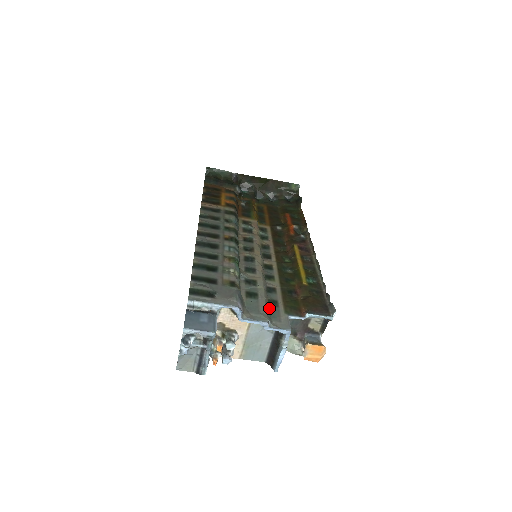
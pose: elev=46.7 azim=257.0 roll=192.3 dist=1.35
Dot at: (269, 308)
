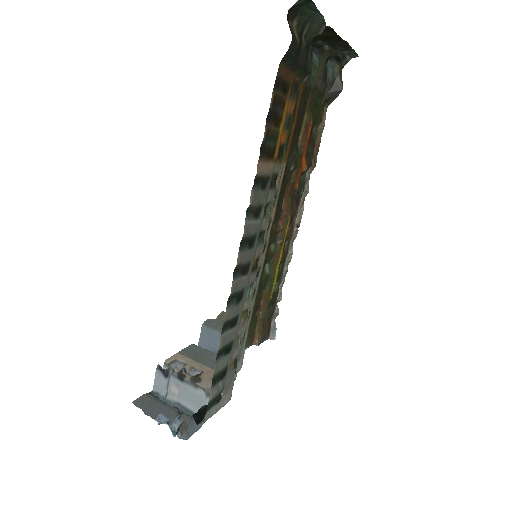
Dot at: occluded
